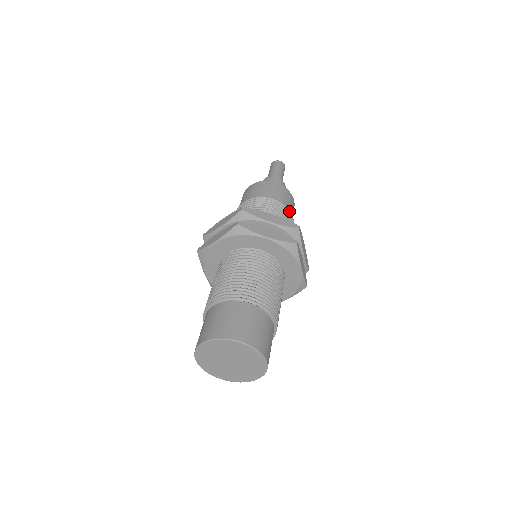
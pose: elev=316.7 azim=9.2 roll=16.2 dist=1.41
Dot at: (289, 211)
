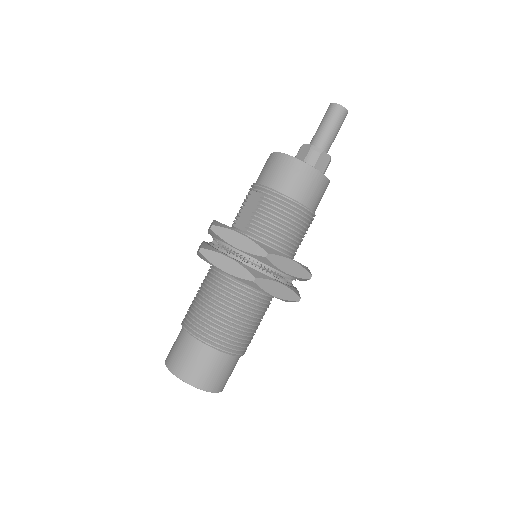
Dot at: (314, 216)
